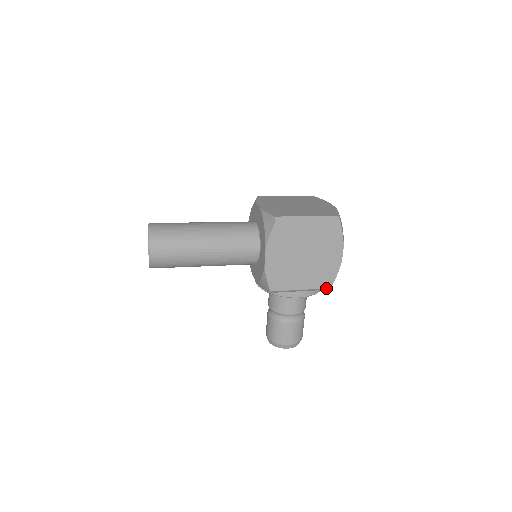
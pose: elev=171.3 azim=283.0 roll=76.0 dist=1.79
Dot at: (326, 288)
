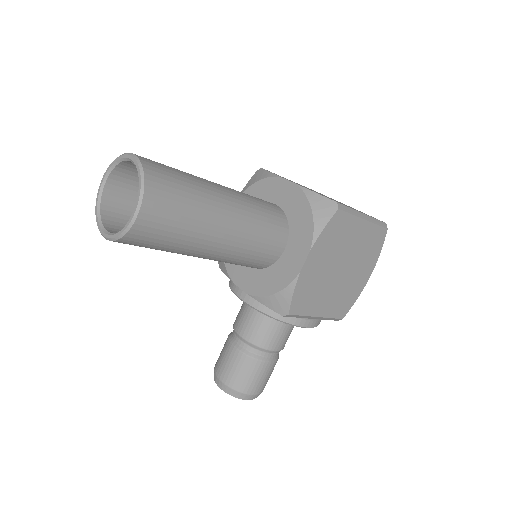
Dot at: (339, 318)
